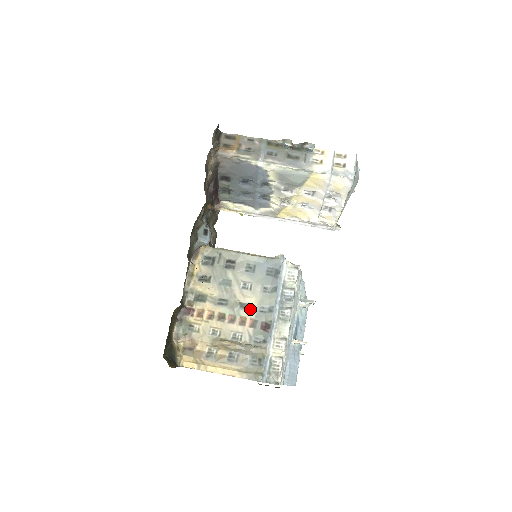
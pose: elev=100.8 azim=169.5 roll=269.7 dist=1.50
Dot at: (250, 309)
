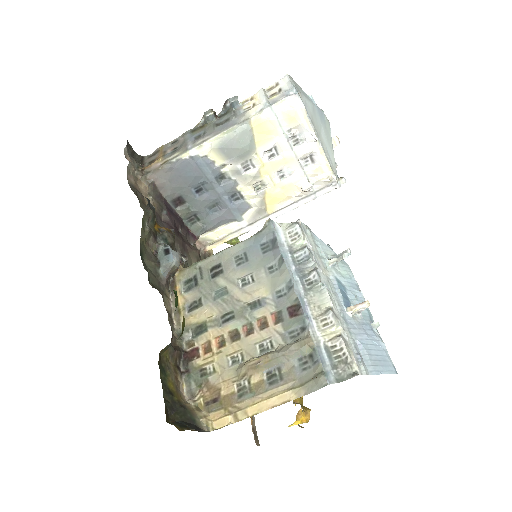
Dot at: (264, 303)
